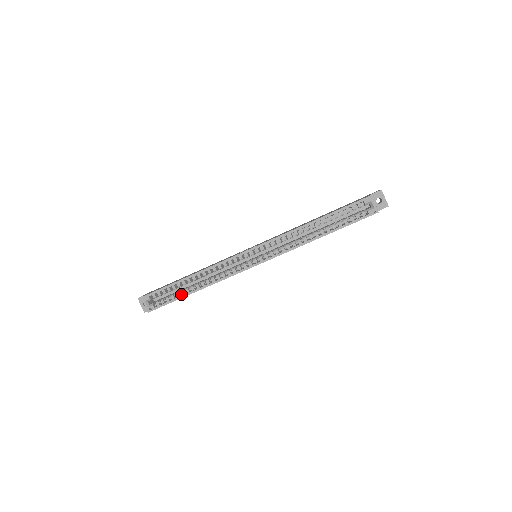
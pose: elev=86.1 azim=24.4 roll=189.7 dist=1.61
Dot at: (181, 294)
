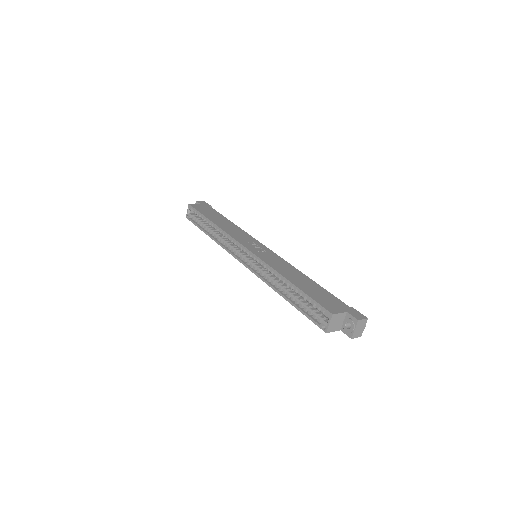
Dot at: occluded
